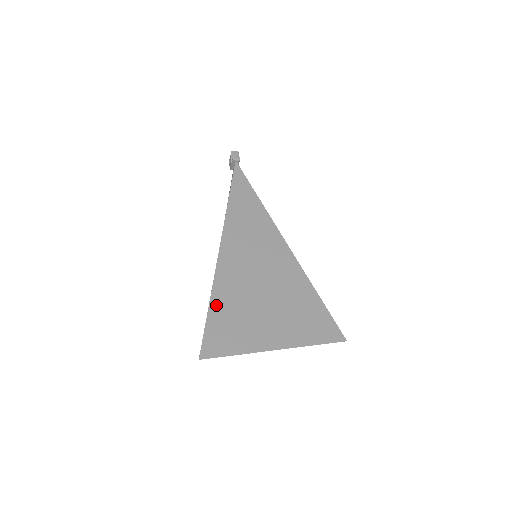
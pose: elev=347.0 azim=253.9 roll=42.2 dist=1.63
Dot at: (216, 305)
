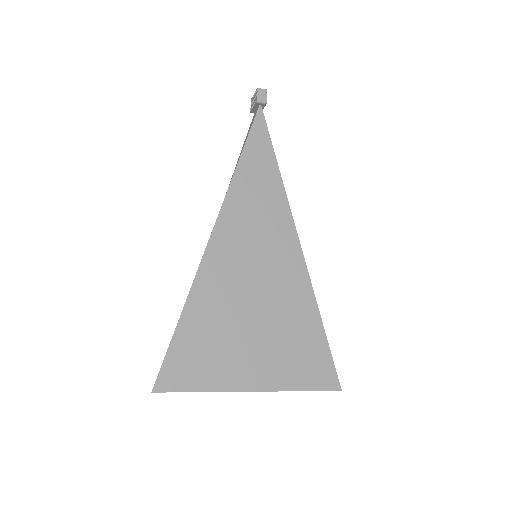
Dot at: (189, 320)
